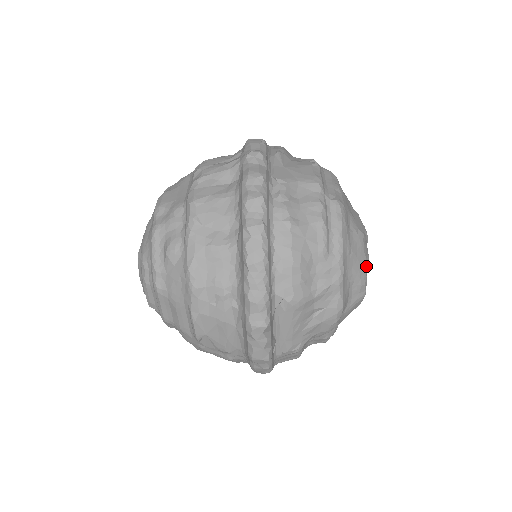
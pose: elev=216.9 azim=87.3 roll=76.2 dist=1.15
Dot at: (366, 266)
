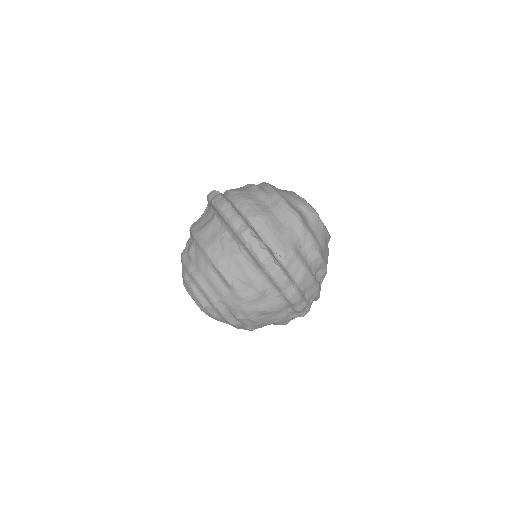
Dot at: (303, 199)
